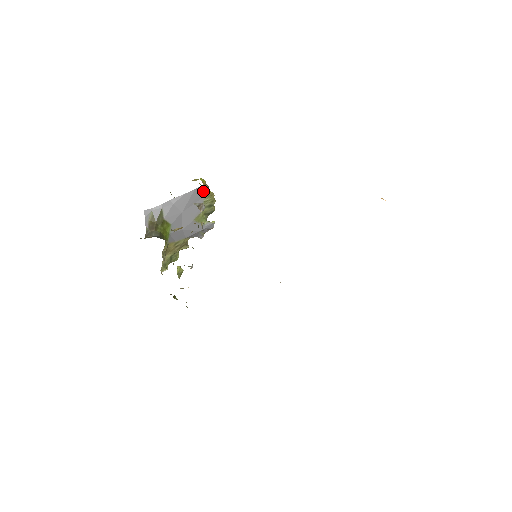
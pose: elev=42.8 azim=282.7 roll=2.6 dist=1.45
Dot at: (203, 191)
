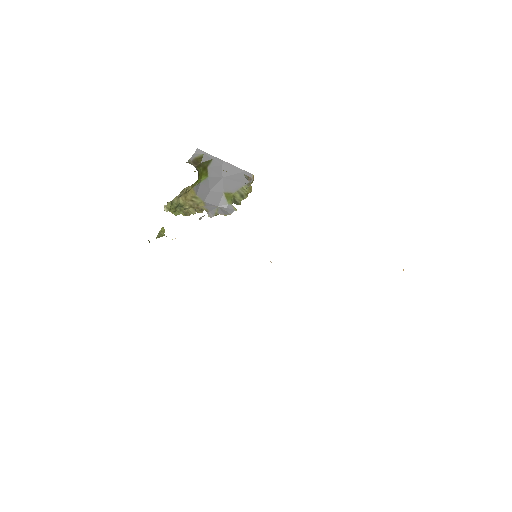
Dot at: occluded
